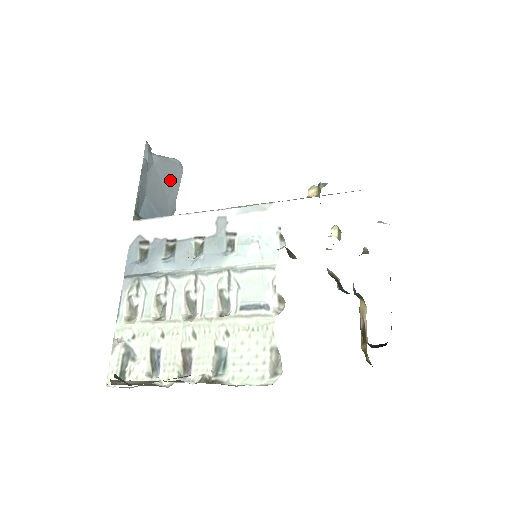
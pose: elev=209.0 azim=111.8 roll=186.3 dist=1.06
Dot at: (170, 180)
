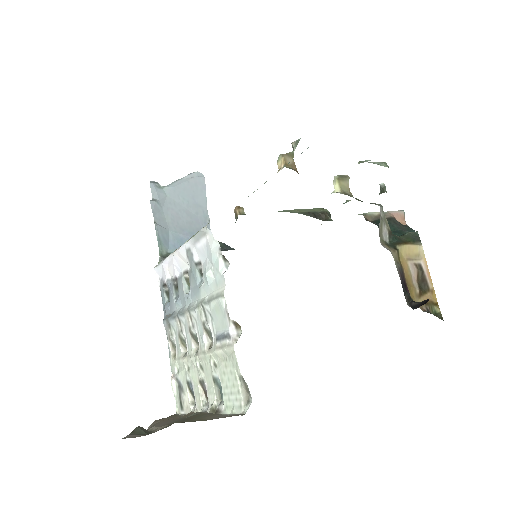
Dot at: (193, 198)
